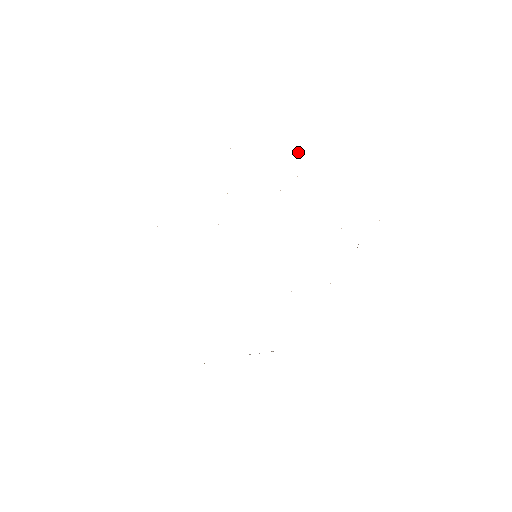
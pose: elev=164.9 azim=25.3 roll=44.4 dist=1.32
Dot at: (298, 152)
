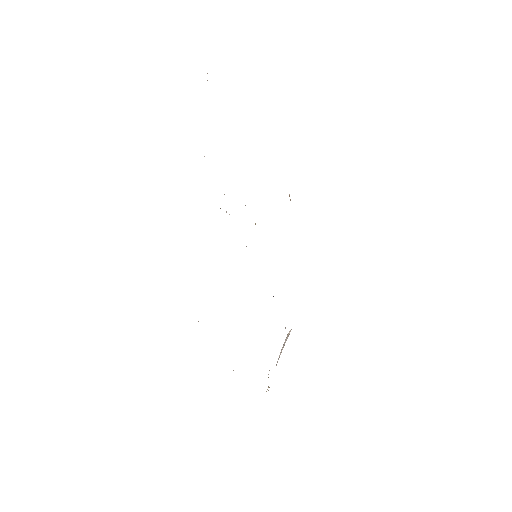
Dot at: occluded
